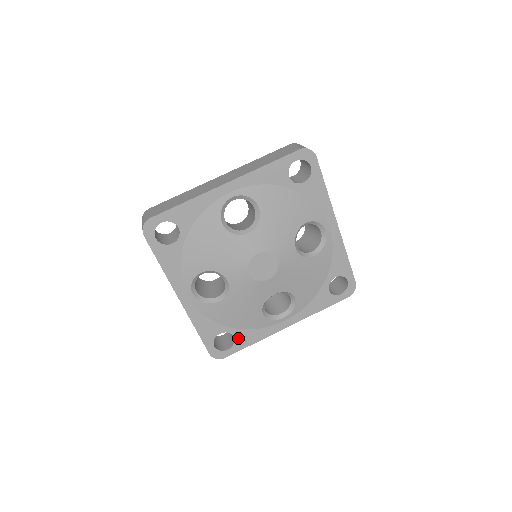
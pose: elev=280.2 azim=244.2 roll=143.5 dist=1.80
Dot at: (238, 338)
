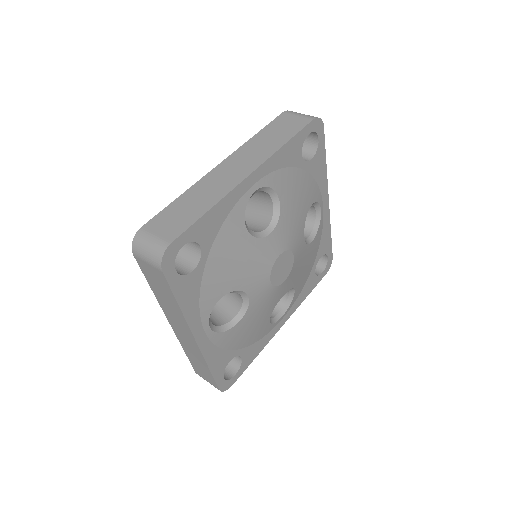
Dot at: (244, 357)
